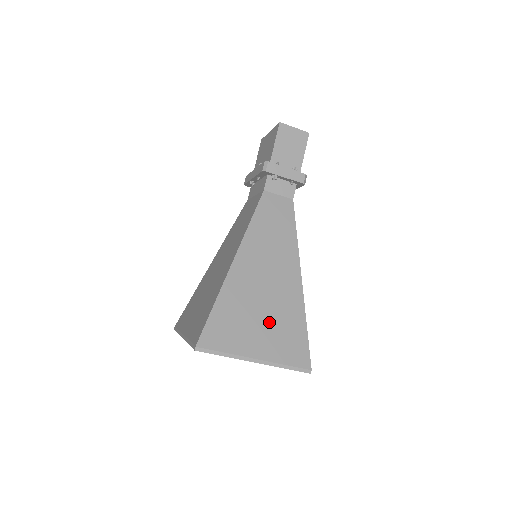
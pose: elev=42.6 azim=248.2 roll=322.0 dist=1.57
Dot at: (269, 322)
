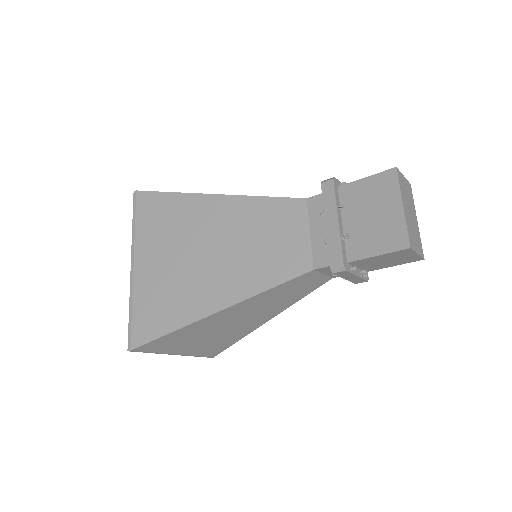
Dot at: (209, 341)
